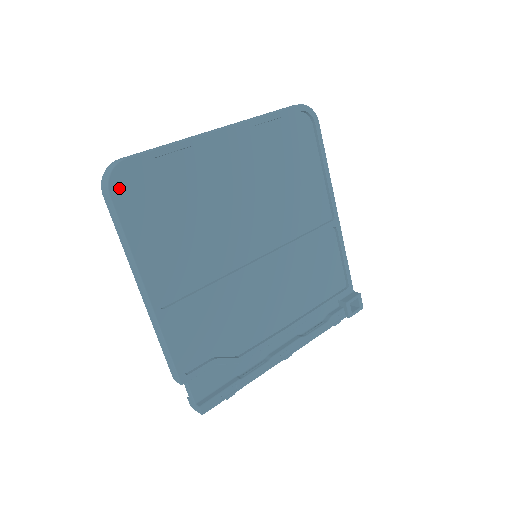
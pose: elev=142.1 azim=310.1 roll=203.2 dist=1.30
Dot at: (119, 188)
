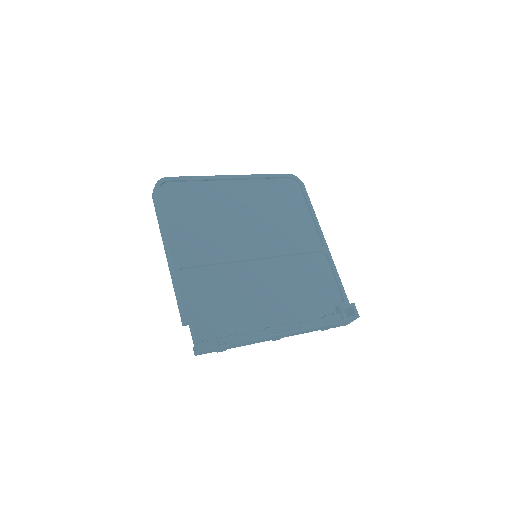
Dot at: (161, 191)
